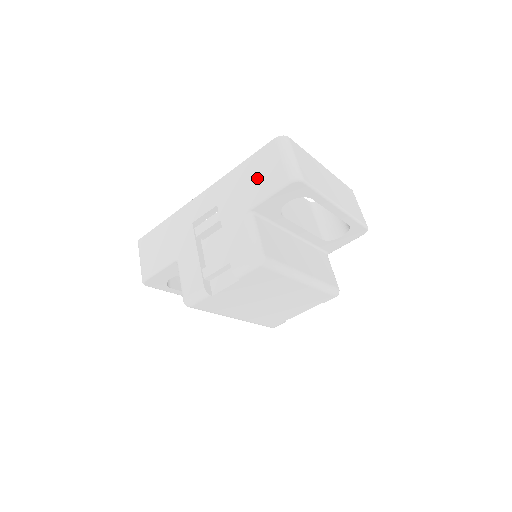
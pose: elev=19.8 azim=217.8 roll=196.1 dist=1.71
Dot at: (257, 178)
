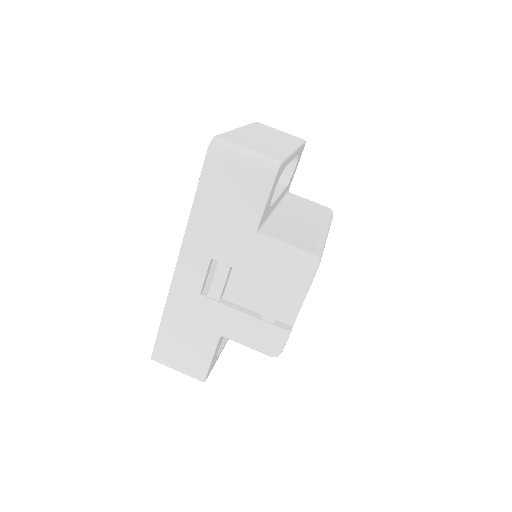
Dot at: (231, 201)
